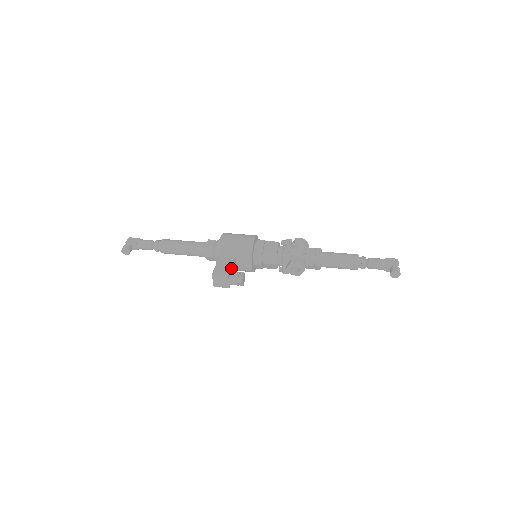
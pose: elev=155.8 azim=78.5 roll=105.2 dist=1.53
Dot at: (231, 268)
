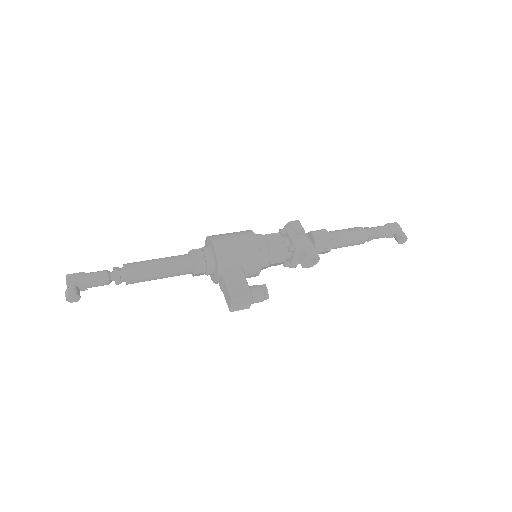
Dot at: (247, 283)
